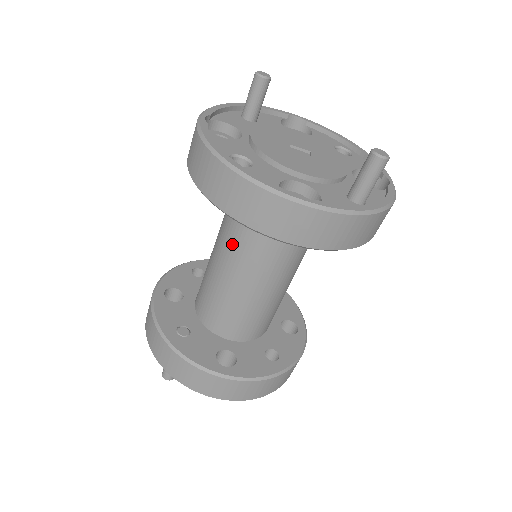
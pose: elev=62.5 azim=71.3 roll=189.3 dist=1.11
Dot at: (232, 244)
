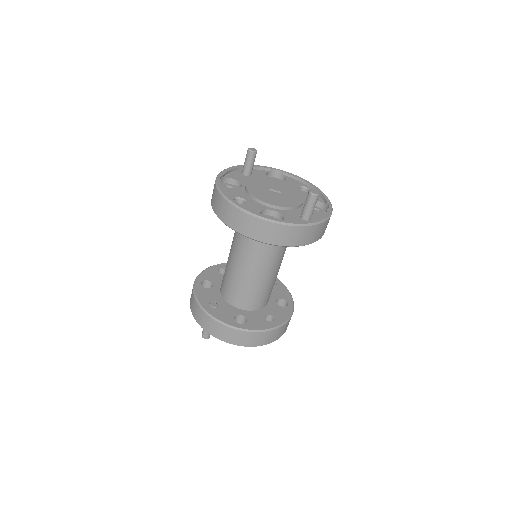
Dot at: (239, 248)
